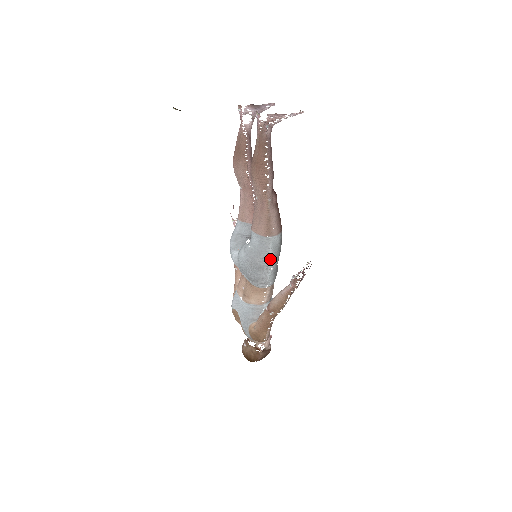
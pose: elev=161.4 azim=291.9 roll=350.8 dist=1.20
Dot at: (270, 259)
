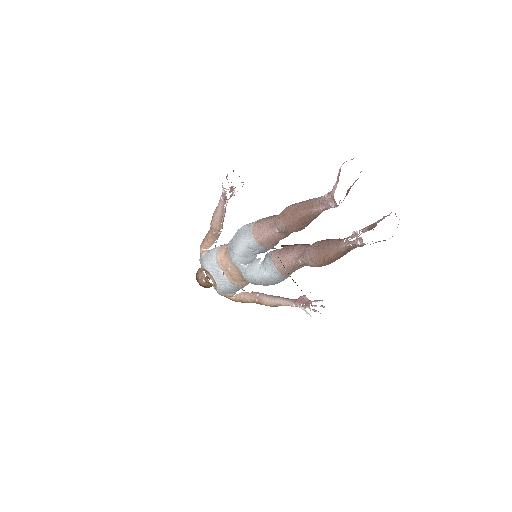
Dot at: occluded
